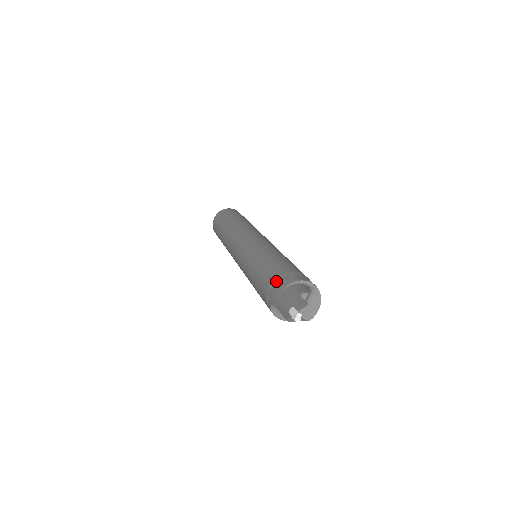
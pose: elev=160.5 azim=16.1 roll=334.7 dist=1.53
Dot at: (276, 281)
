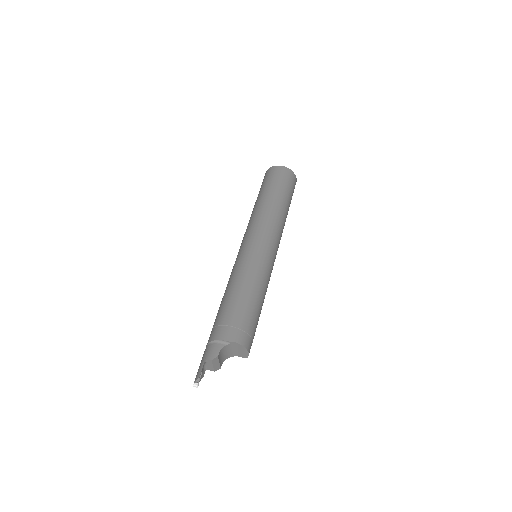
Dot at: (212, 330)
